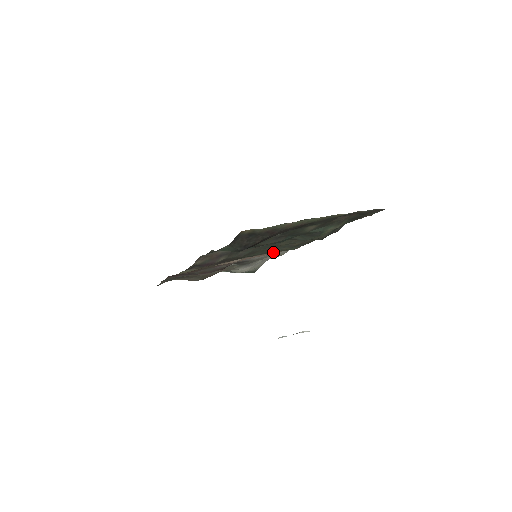
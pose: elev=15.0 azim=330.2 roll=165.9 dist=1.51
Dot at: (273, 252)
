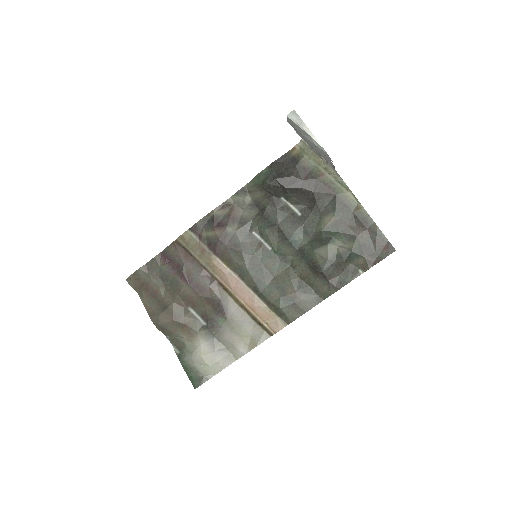
Dot at: (260, 301)
